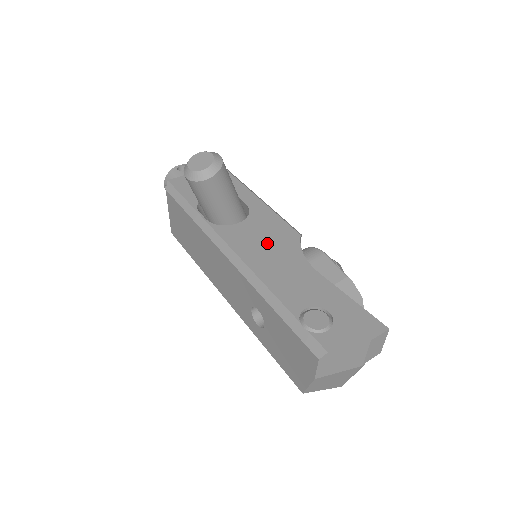
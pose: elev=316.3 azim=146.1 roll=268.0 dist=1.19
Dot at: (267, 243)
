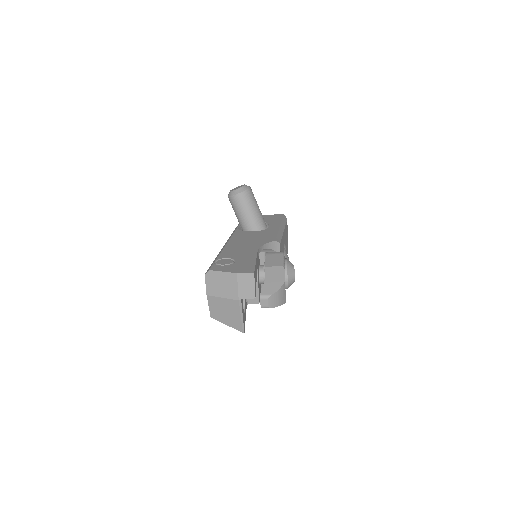
Dot at: (252, 239)
